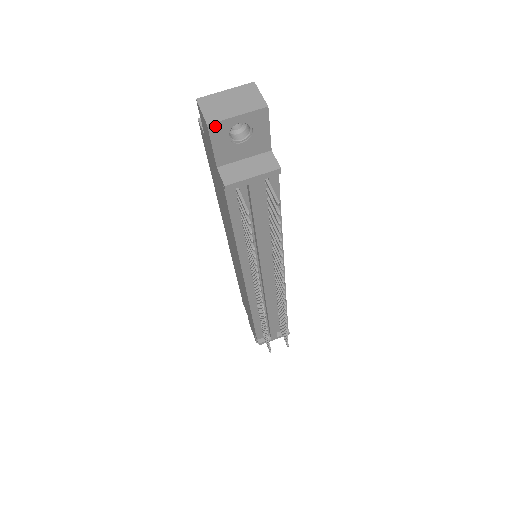
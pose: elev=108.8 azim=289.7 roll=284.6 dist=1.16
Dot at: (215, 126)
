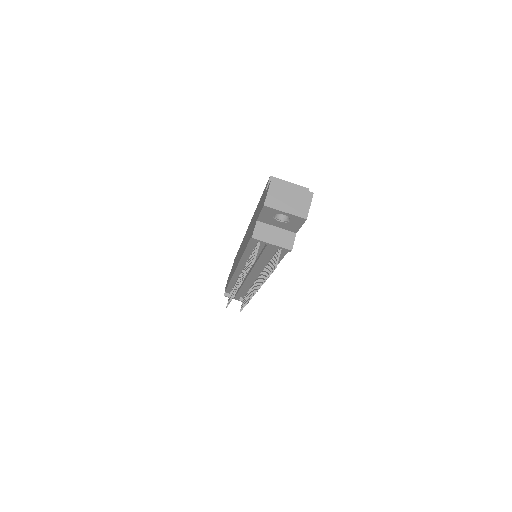
Dot at: (268, 208)
